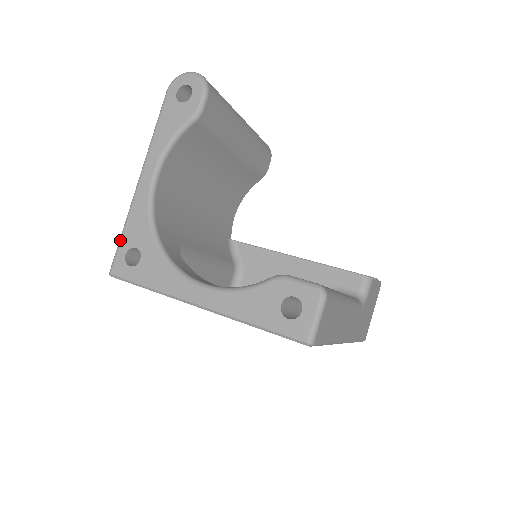
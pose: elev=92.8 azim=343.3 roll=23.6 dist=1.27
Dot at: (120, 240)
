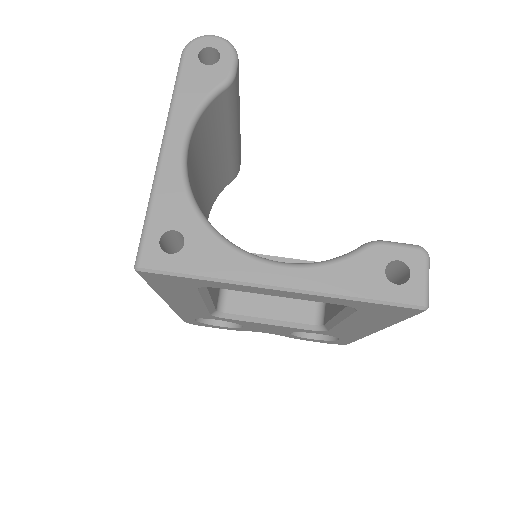
Dot at: (147, 223)
